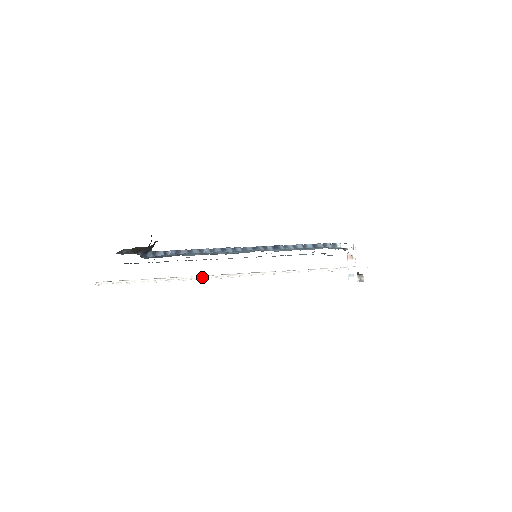
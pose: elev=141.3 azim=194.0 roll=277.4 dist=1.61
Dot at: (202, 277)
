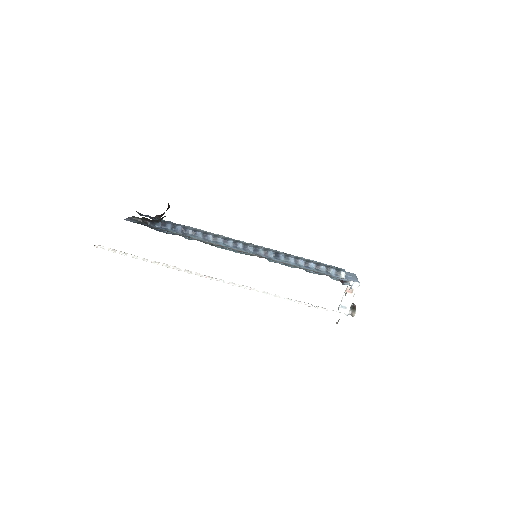
Dot at: (183, 270)
